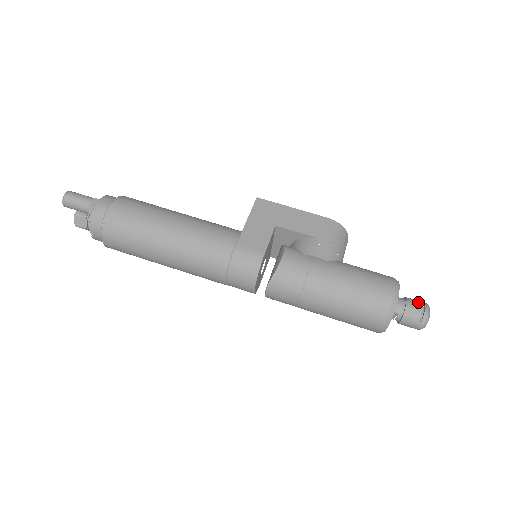
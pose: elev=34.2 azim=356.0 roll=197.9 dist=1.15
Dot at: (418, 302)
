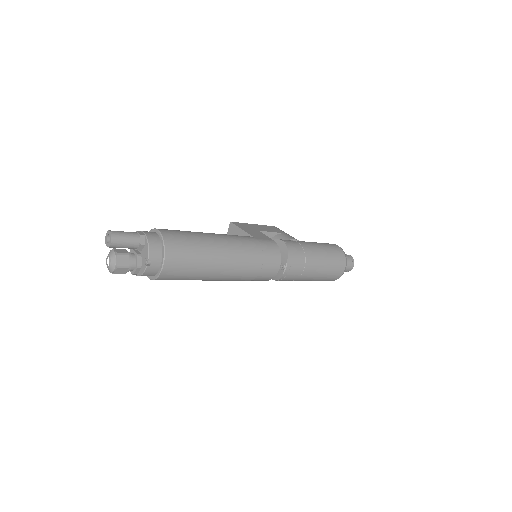
Dot at: occluded
